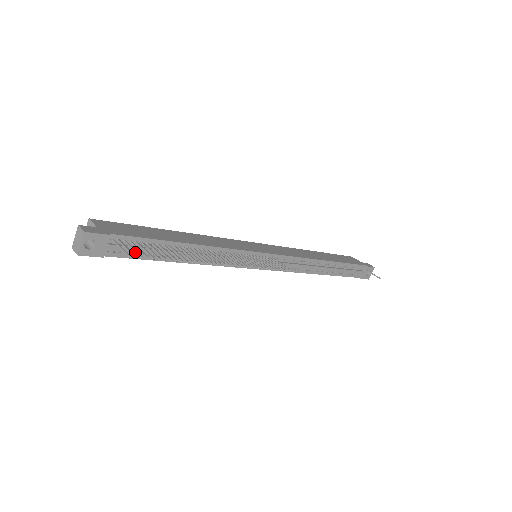
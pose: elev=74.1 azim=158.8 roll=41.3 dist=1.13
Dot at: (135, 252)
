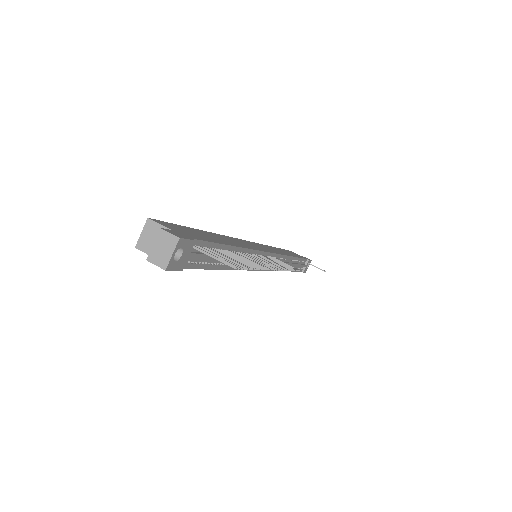
Dot at: (227, 262)
